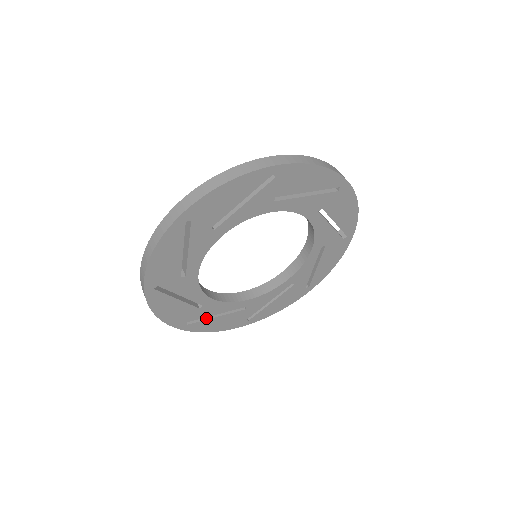
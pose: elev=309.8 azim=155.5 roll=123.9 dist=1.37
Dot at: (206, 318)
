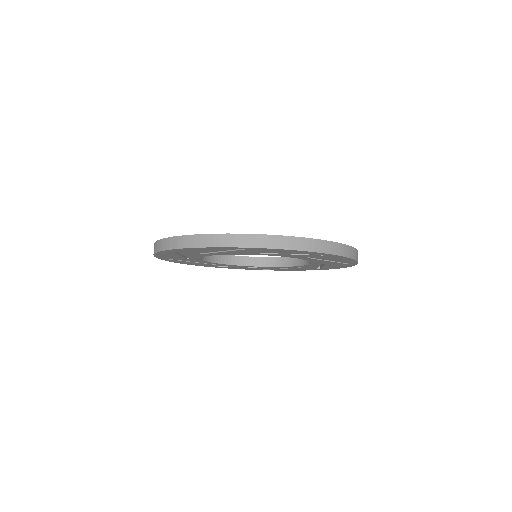
Dot at: occluded
